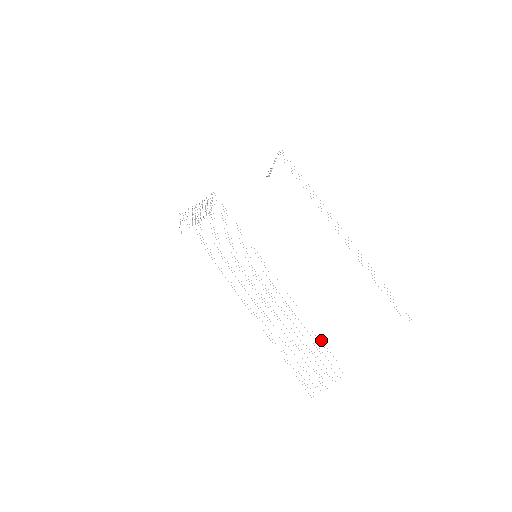
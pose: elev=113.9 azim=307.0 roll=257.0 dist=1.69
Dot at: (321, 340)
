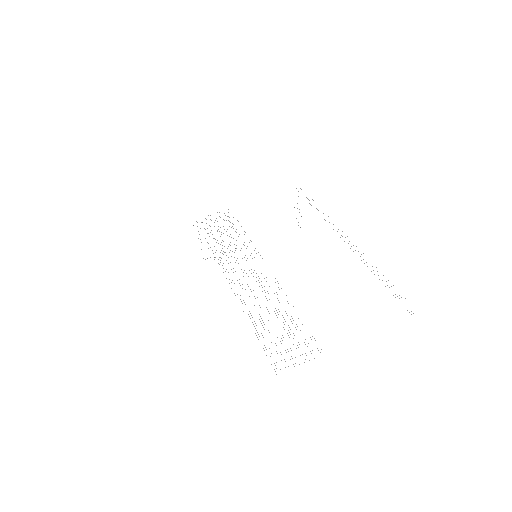
Dot at: occluded
